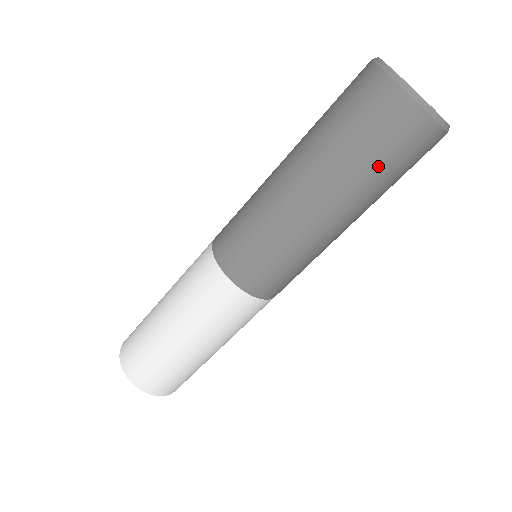
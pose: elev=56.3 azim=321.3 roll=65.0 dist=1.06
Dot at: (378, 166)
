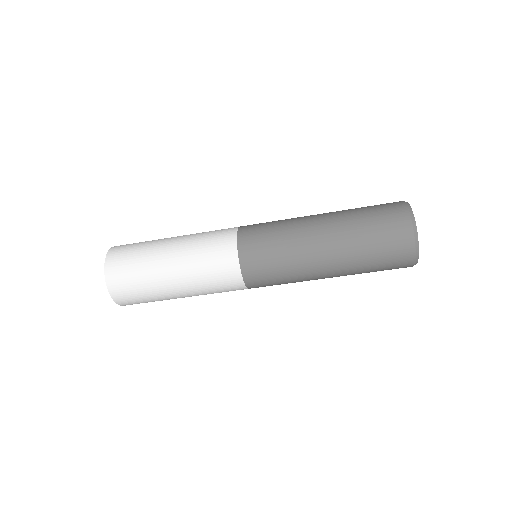
Dot at: (370, 239)
